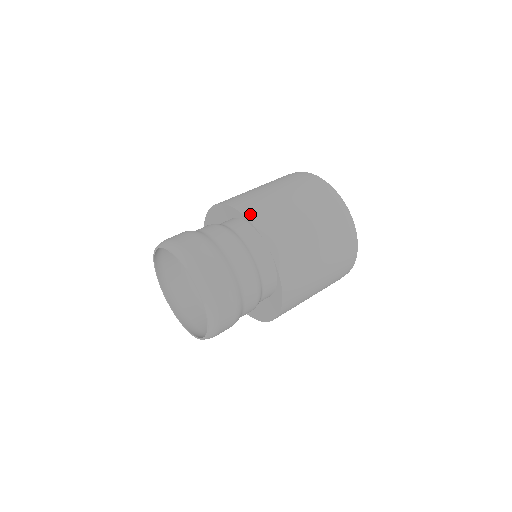
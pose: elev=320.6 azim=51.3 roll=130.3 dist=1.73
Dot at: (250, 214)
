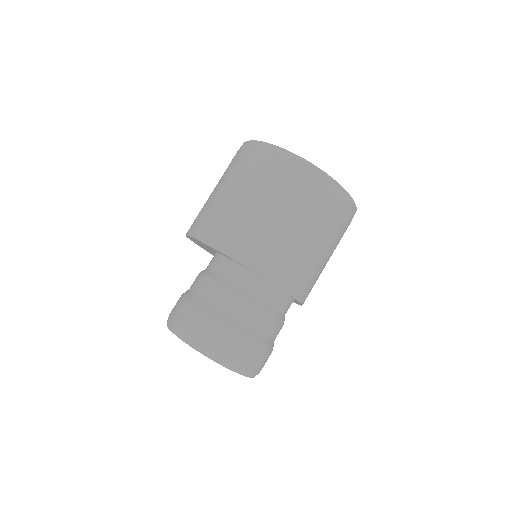
Dot at: (247, 260)
